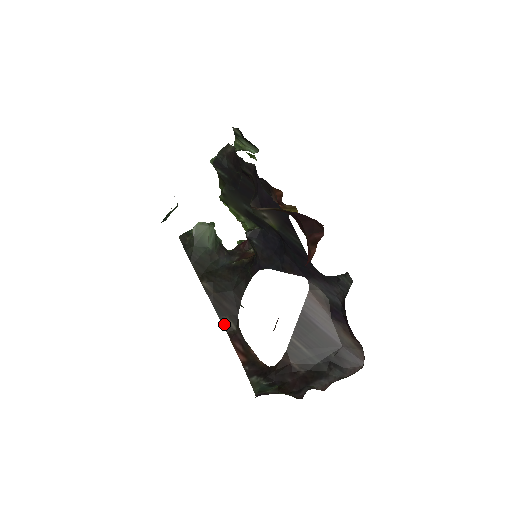
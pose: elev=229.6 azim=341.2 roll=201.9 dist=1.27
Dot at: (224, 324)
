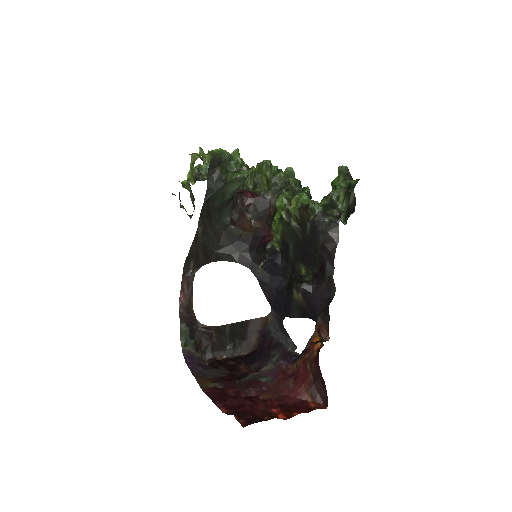
Dot at: (186, 262)
